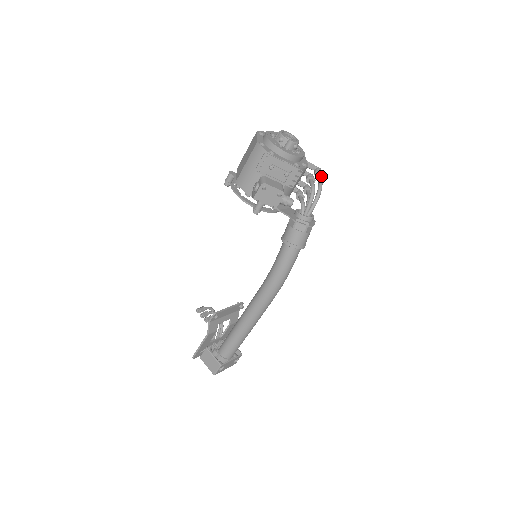
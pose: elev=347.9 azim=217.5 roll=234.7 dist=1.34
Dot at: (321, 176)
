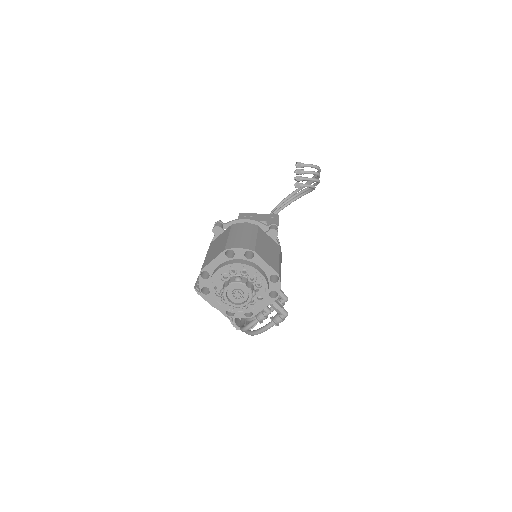
Dot at: (268, 328)
